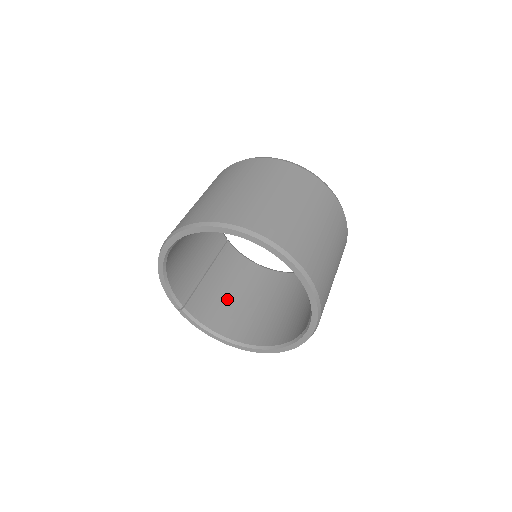
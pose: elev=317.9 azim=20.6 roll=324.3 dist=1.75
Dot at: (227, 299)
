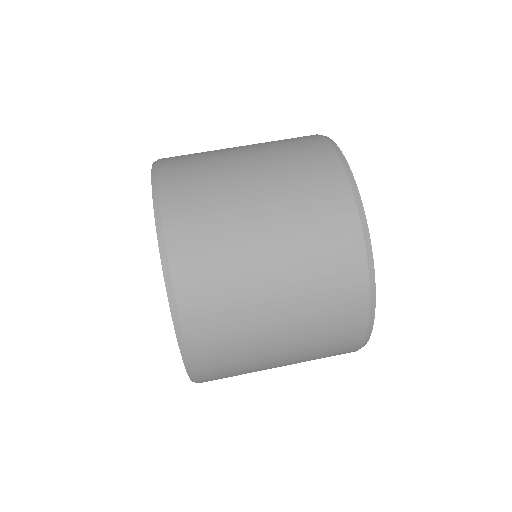
Dot at: occluded
